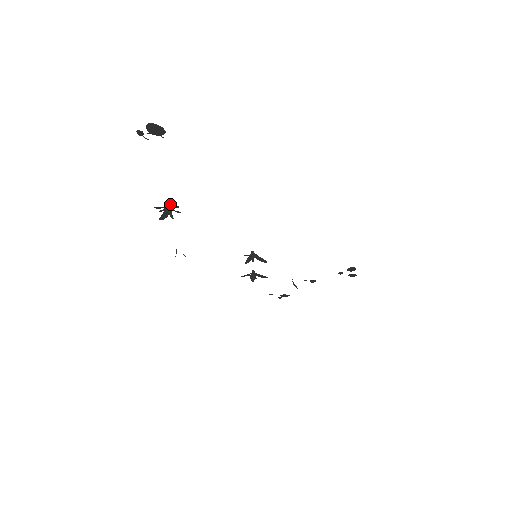
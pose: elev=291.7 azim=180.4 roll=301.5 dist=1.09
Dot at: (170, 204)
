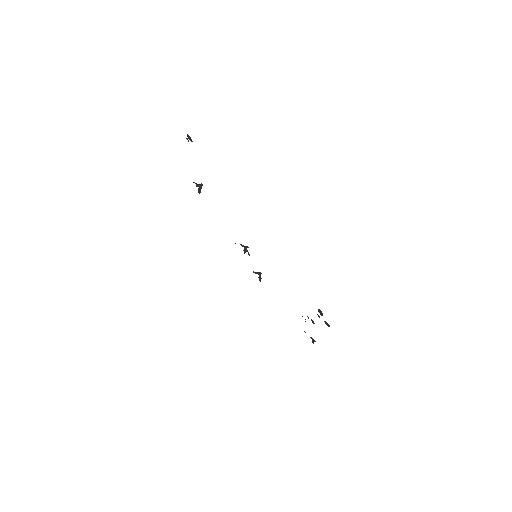
Dot at: (201, 185)
